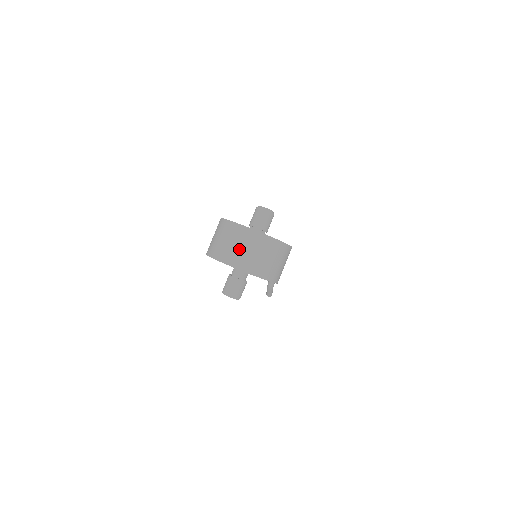
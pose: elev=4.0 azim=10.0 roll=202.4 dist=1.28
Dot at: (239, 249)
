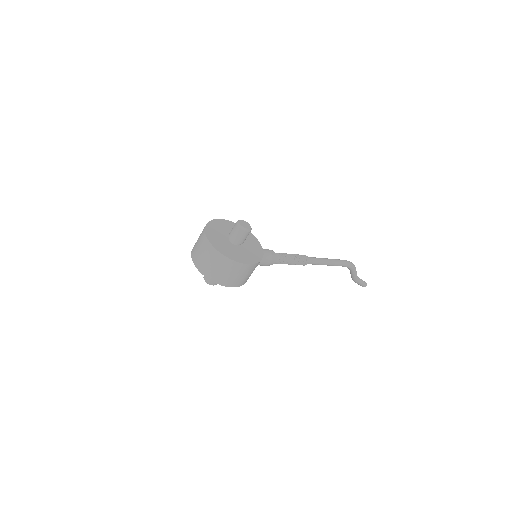
Dot at: (199, 251)
